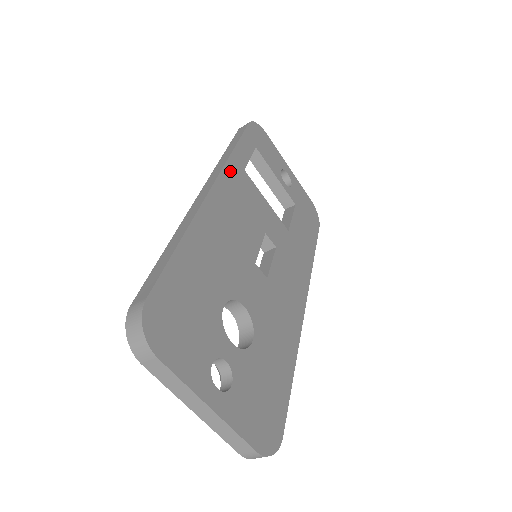
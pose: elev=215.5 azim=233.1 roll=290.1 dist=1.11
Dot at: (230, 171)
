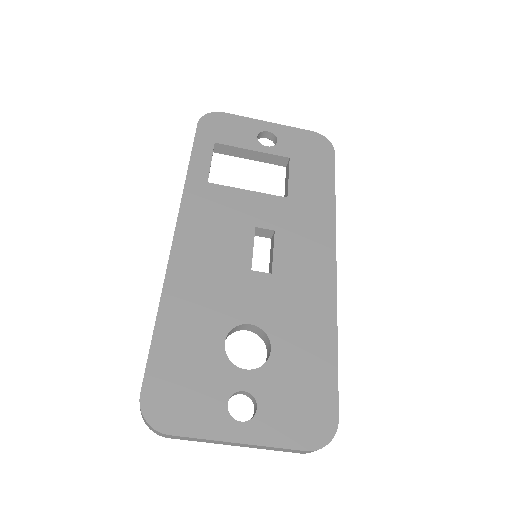
Dot at: (190, 200)
